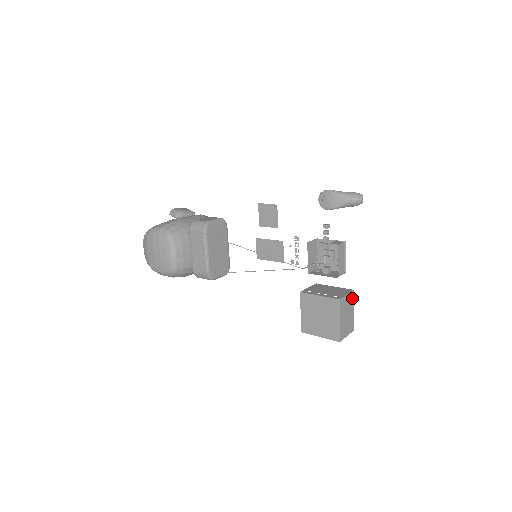
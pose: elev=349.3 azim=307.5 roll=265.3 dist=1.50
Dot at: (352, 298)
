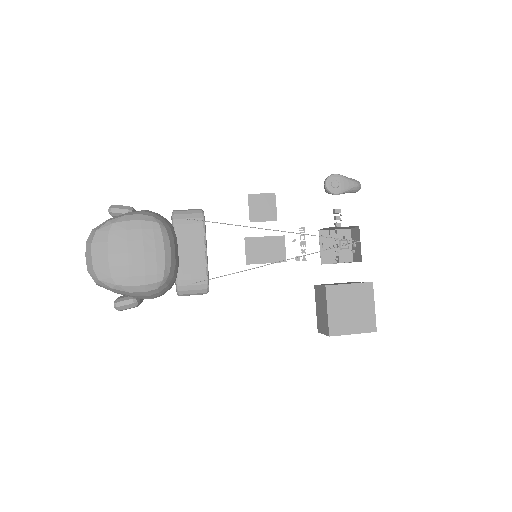
Dot at: occluded
